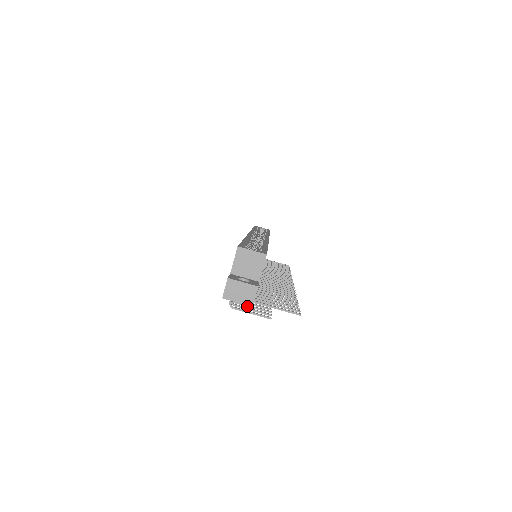
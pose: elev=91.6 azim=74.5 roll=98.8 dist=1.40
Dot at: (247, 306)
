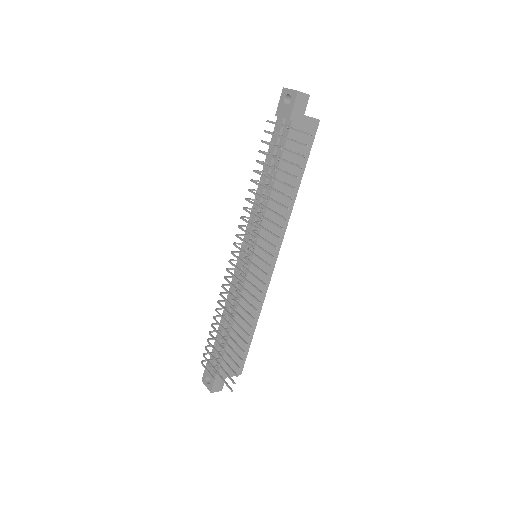
Dot at: (269, 143)
